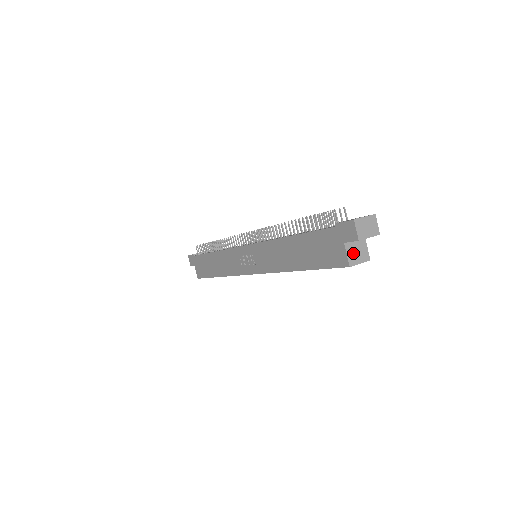
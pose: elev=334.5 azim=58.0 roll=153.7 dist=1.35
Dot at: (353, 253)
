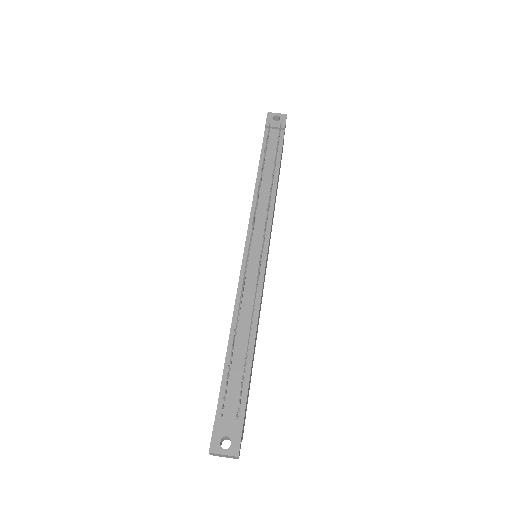
Dot at: occluded
